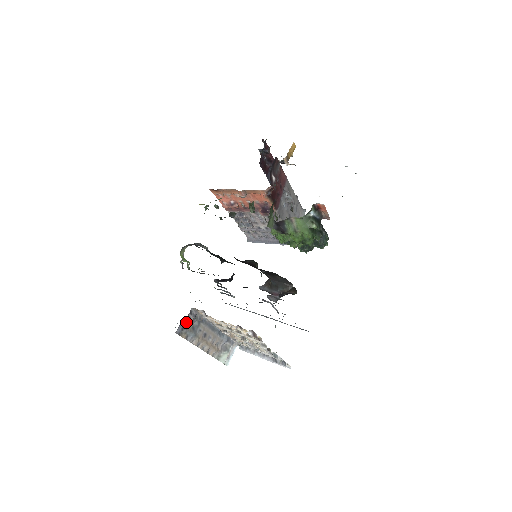
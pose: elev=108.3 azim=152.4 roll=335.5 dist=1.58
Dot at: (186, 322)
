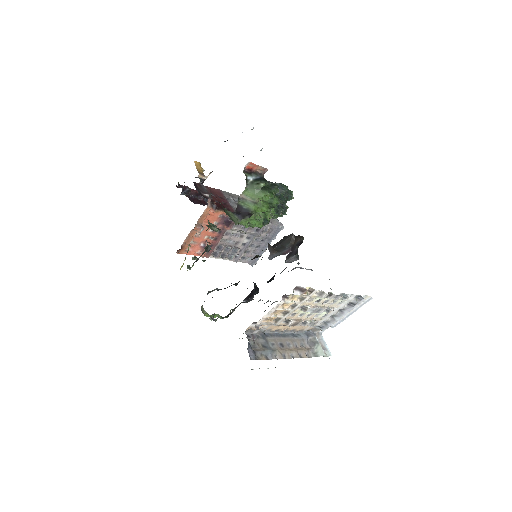
Dot at: (252, 346)
